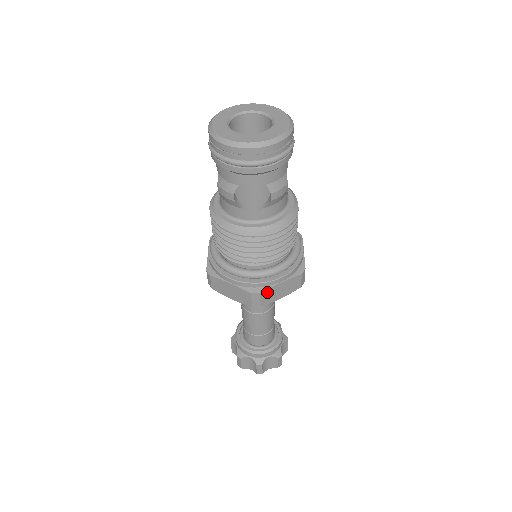
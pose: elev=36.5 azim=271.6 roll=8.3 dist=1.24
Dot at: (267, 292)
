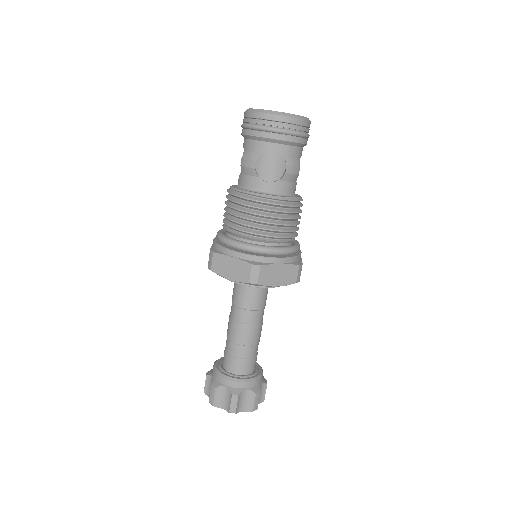
Dot at: (266, 269)
